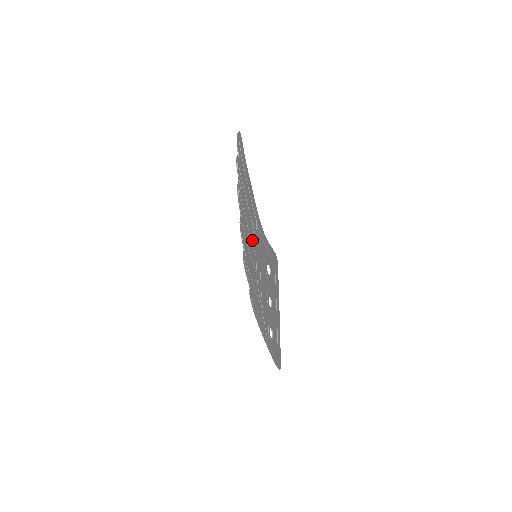
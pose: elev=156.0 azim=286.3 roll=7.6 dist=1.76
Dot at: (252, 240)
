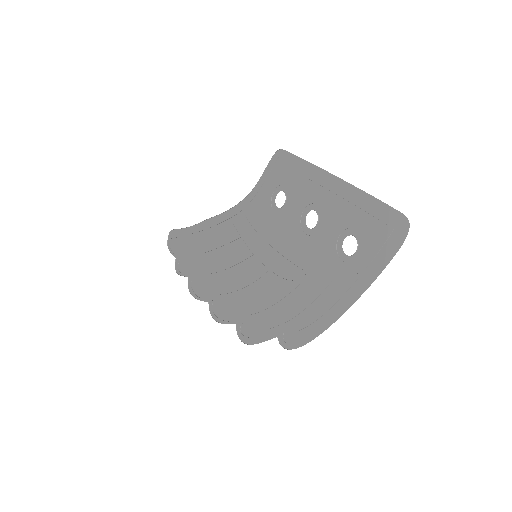
Dot at: (239, 261)
